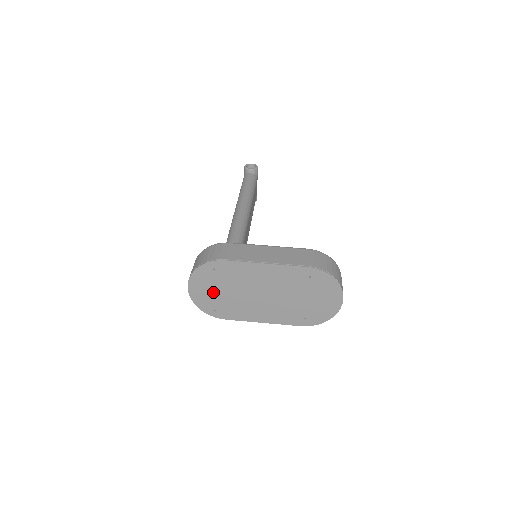
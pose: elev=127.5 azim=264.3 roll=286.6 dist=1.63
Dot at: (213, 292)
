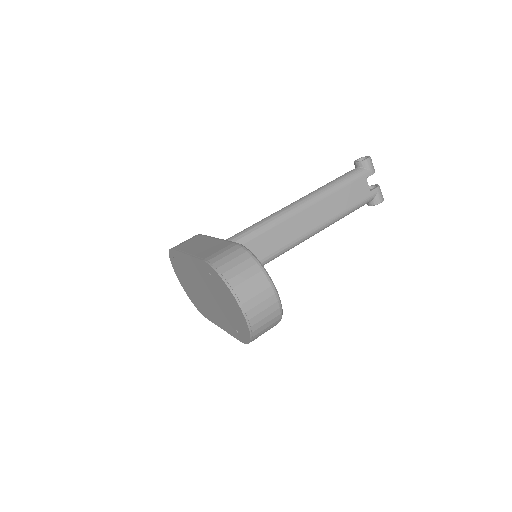
Dot at: (187, 284)
